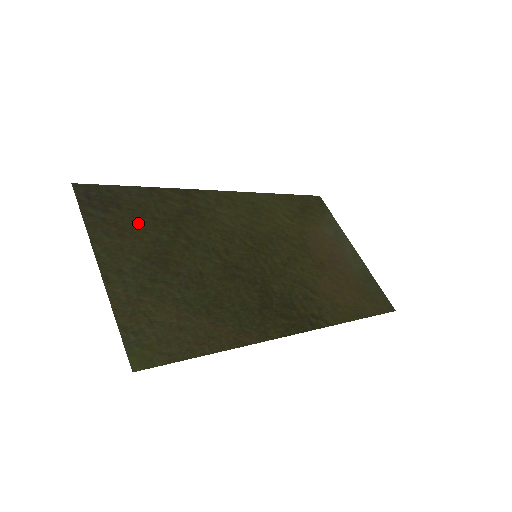
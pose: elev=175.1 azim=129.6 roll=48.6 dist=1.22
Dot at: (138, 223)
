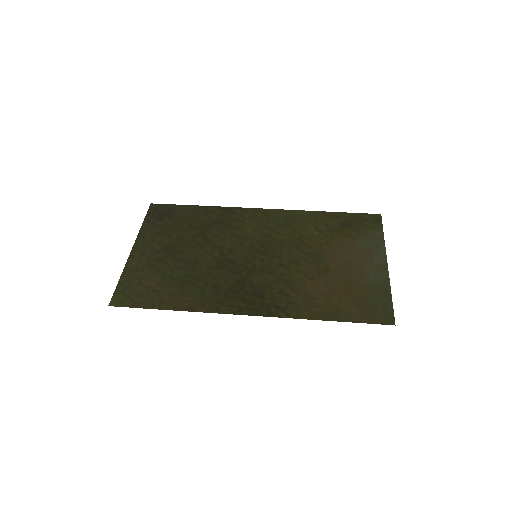
Dot at: (176, 227)
